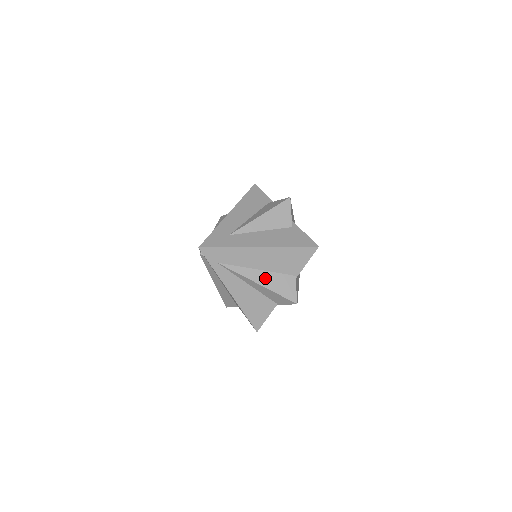
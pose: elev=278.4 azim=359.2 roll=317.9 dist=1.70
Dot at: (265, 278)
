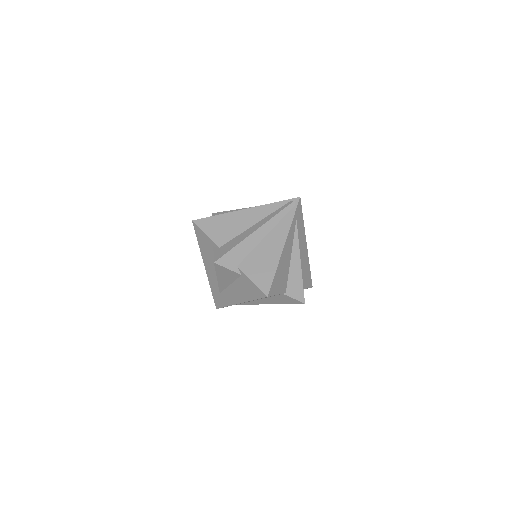
Dot at: (268, 301)
